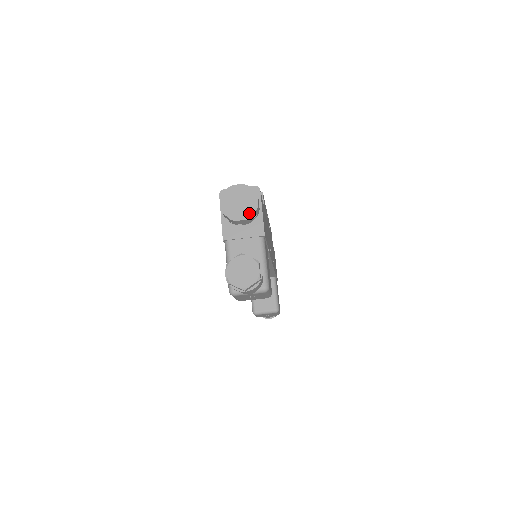
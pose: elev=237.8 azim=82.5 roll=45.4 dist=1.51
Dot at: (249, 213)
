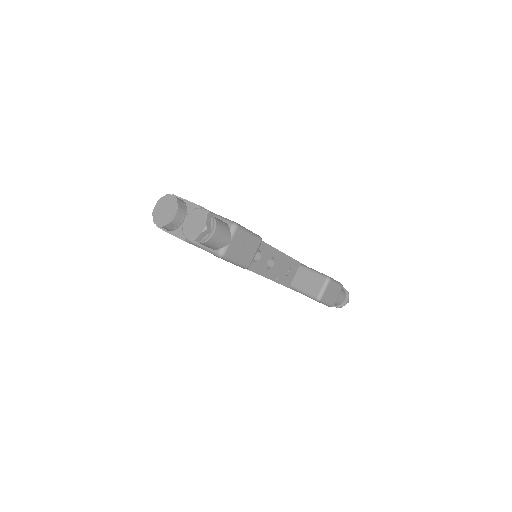
Dot at: (175, 206)
